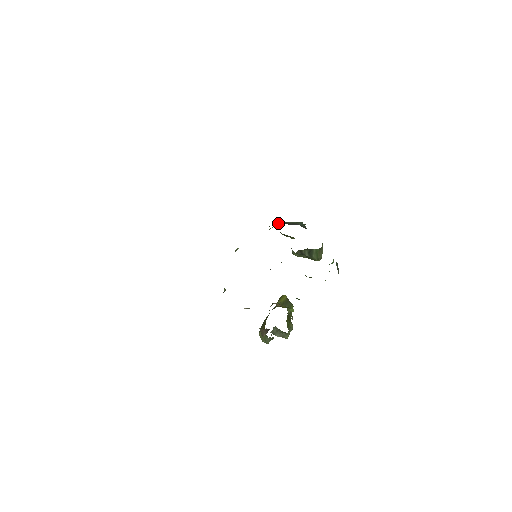
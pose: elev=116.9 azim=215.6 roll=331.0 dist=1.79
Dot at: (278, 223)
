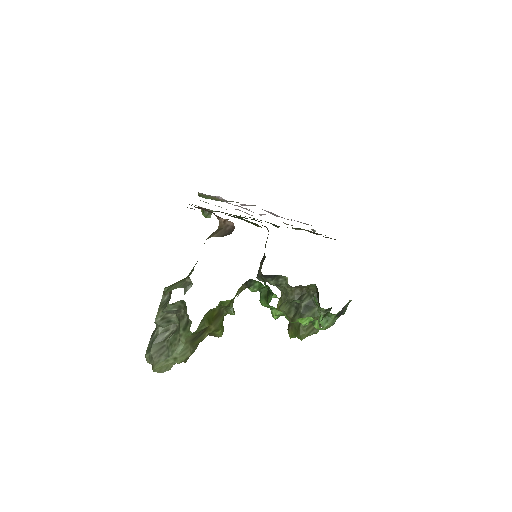
Dot at: occluded
